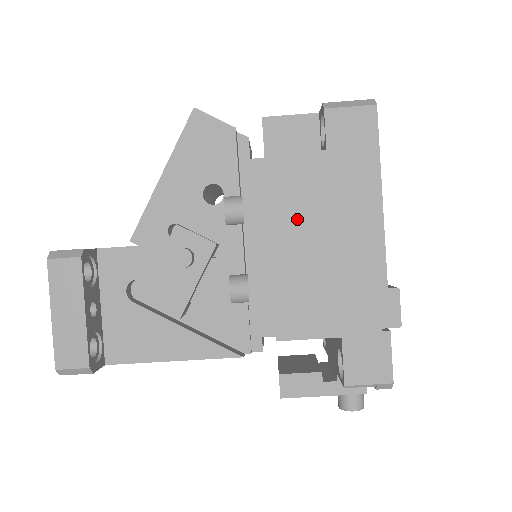
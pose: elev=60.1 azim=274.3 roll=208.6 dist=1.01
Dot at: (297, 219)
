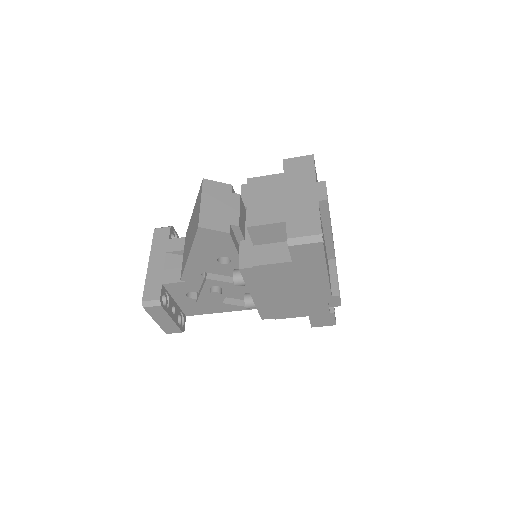
Dot at: (278, 286)
